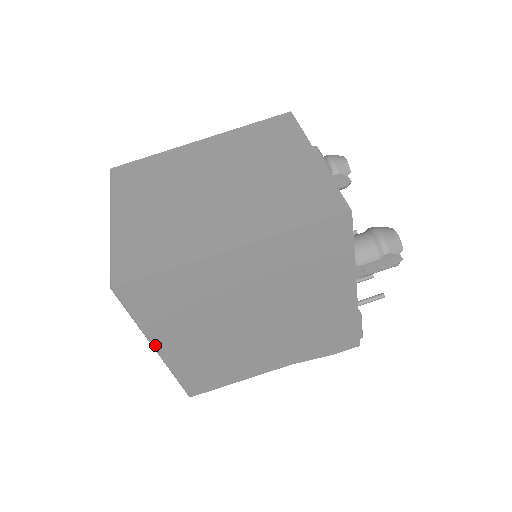
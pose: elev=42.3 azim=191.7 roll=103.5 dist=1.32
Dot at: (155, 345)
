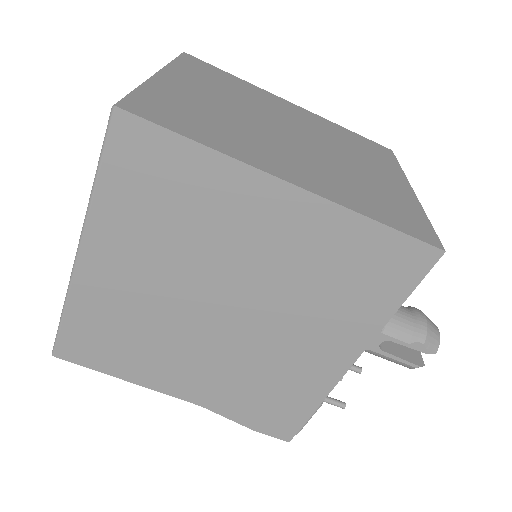
Dot at: (84, 241)
